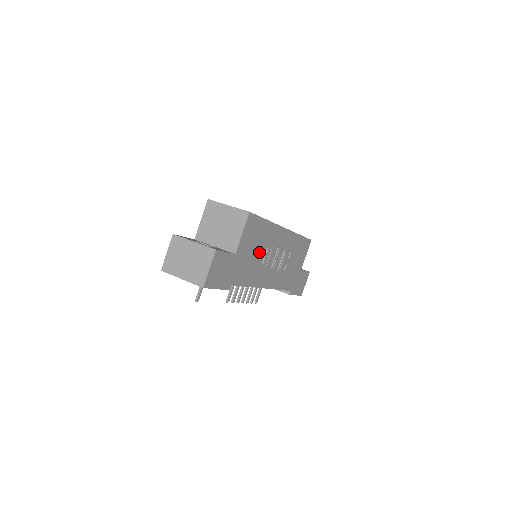
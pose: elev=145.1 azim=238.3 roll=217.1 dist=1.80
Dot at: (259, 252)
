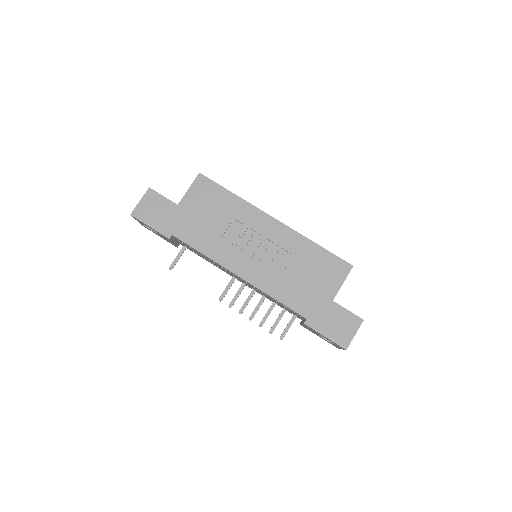
Dot at: (221, 223)
